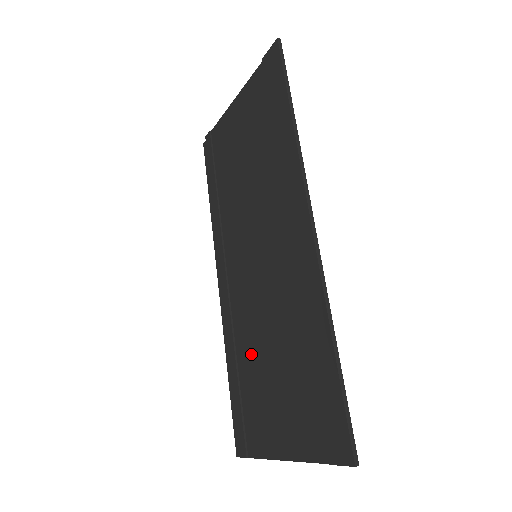
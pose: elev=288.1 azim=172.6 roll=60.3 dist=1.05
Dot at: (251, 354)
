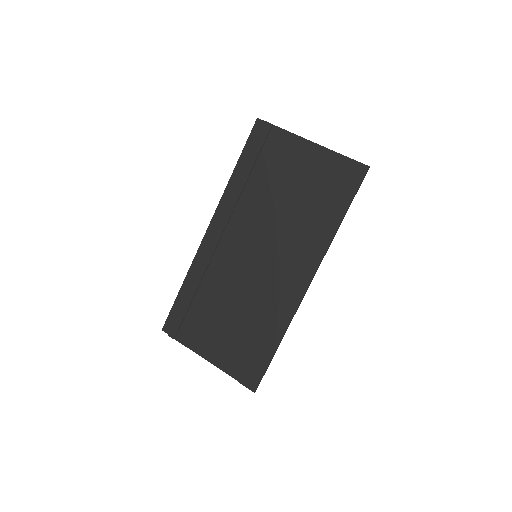
Dot at: (214, 297)
